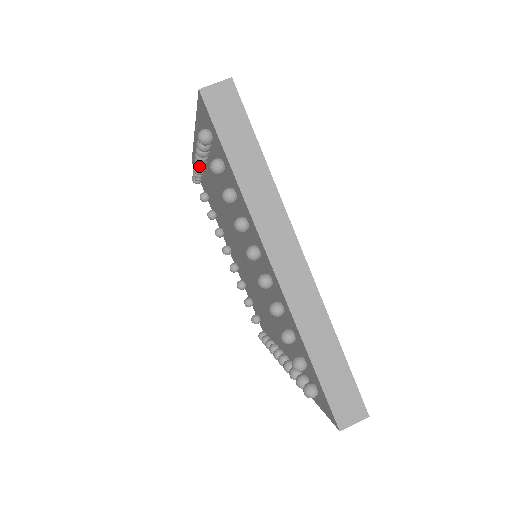
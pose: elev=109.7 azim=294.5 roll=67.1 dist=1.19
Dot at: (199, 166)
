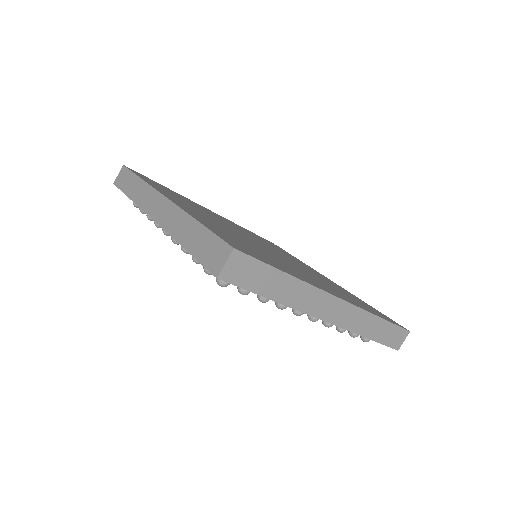
Dot at: occluded
